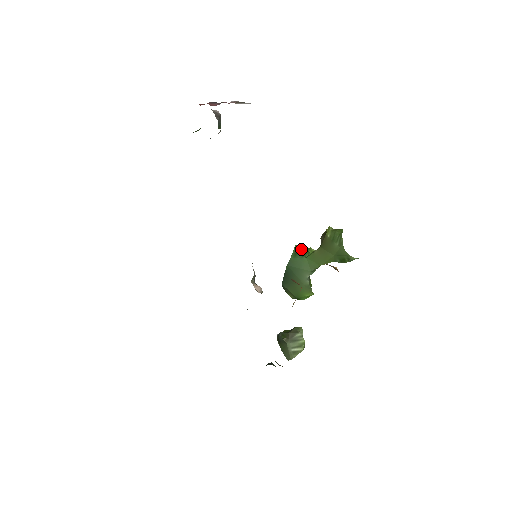
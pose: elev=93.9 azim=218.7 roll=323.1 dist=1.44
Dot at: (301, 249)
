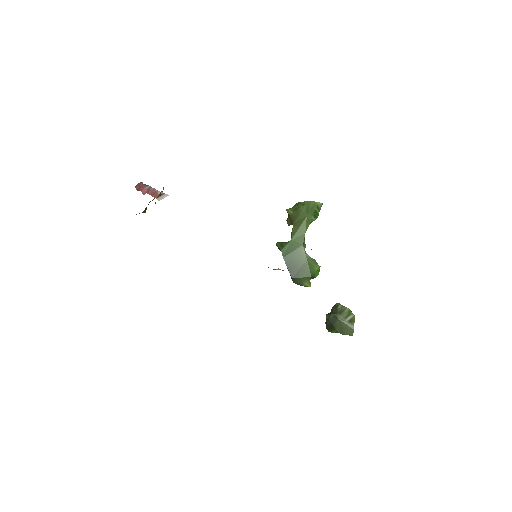
Dot at: (282, 242)
